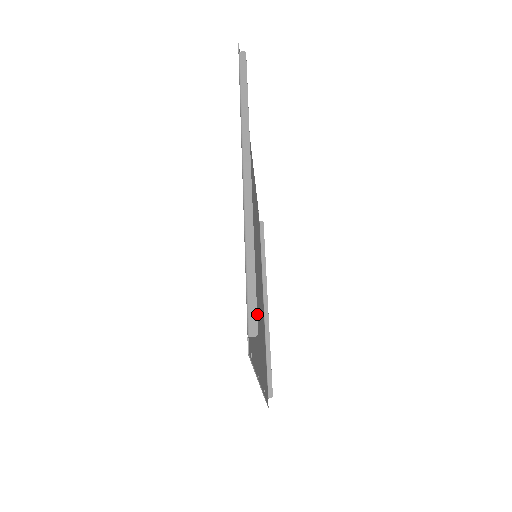
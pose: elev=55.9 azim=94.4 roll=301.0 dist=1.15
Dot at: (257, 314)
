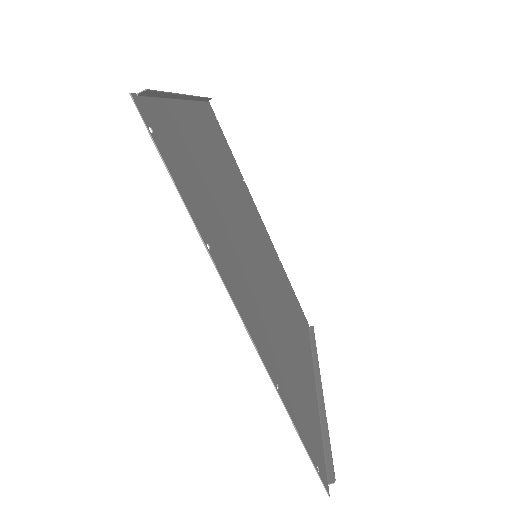
Dot at: (237, 257)
